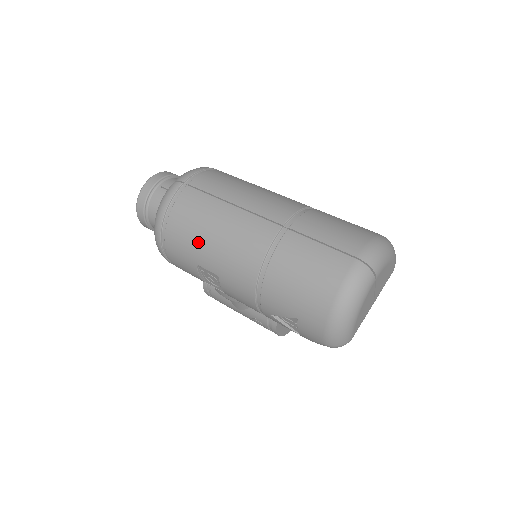
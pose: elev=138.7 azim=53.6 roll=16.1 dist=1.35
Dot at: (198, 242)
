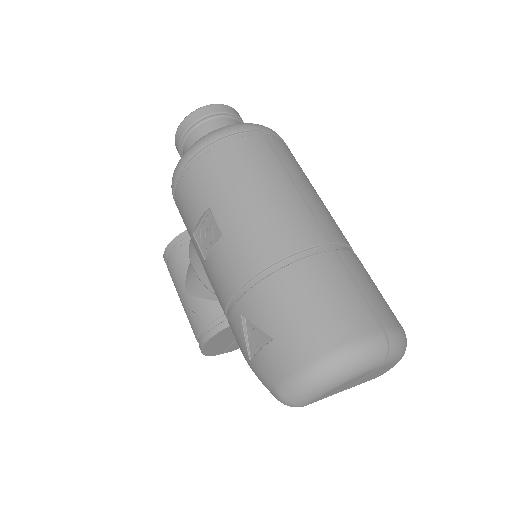
Dot at: (233, 187)
